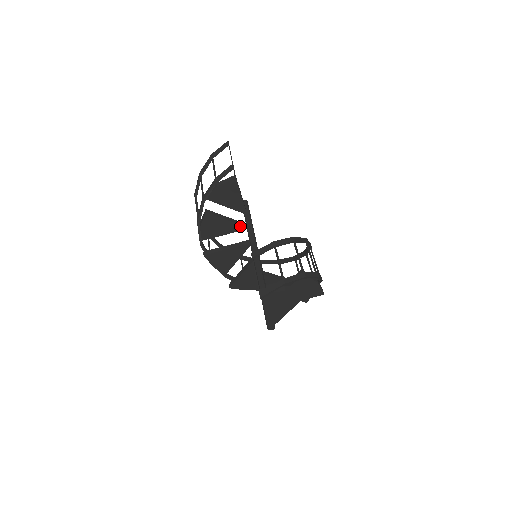
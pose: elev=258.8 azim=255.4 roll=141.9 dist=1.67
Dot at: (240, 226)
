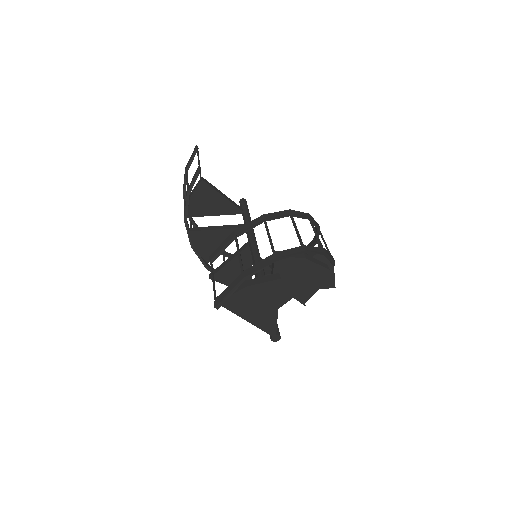
Dot at: occluded
